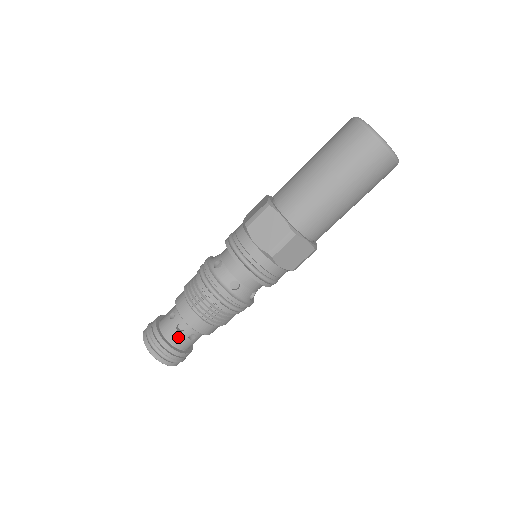
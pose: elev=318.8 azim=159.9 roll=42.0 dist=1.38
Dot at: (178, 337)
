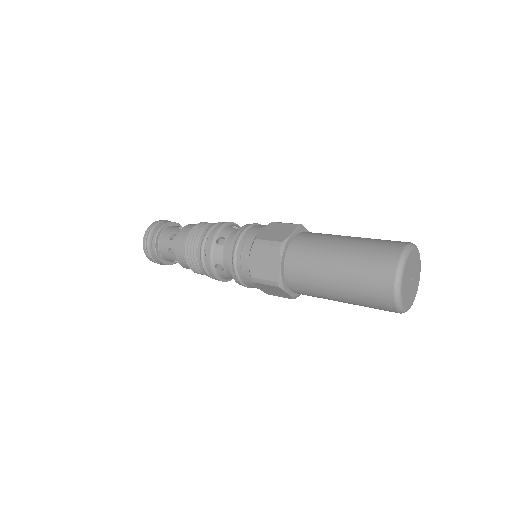
Dot at: (167, 254)
